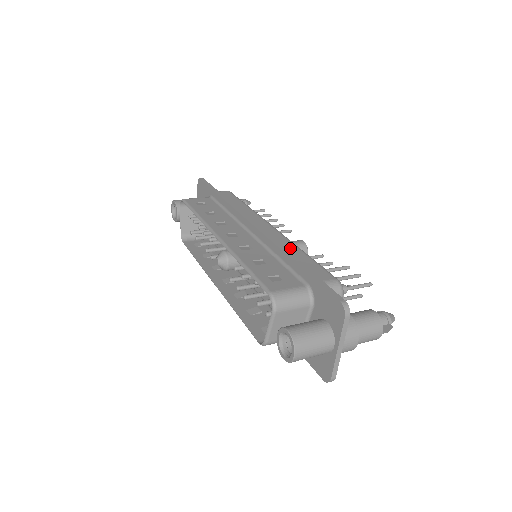
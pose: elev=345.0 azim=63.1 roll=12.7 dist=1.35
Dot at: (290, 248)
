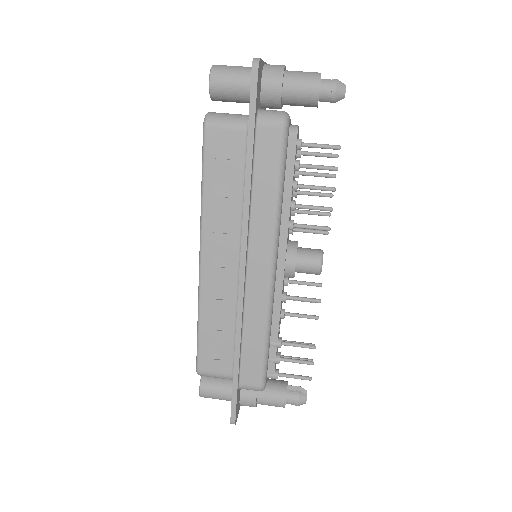
Dot at: (255, 324)
